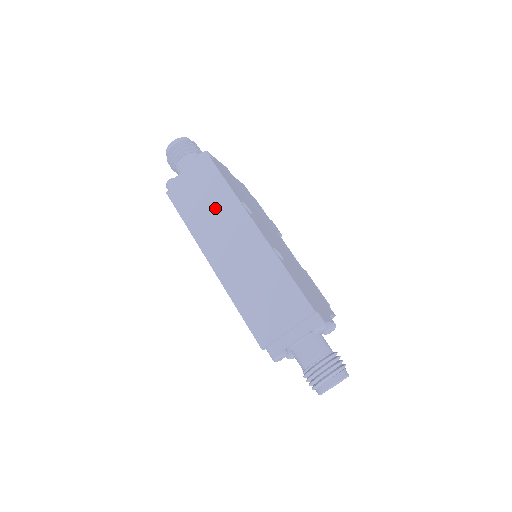
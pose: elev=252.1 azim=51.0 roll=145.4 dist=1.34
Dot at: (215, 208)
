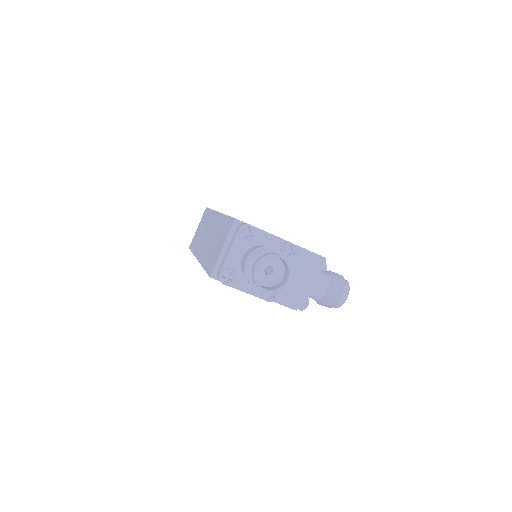
Dot at: (204, 228)
